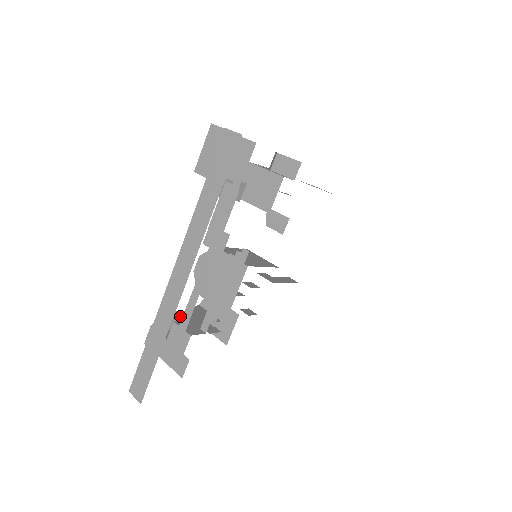
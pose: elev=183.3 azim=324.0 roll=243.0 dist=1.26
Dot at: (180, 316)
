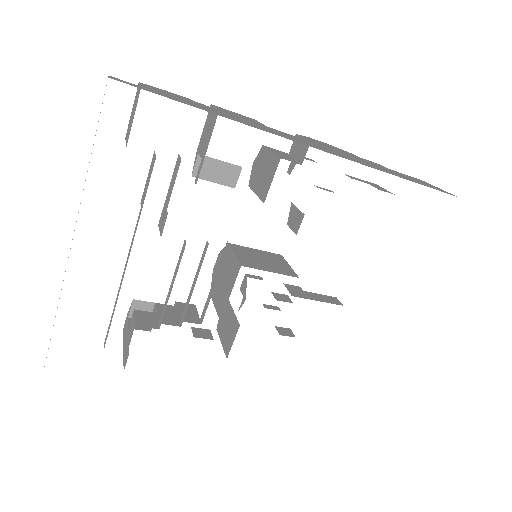
Dot at: (155, 308)
